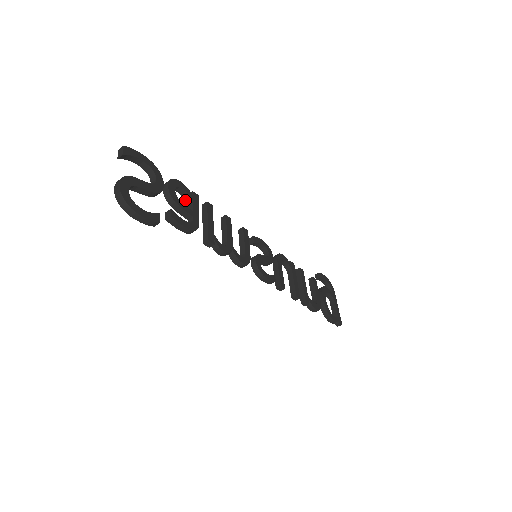
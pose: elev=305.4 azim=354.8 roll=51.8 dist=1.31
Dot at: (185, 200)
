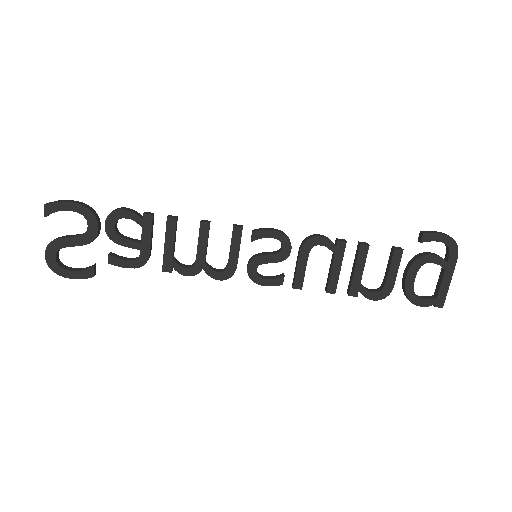
Dot at: (140, 222)
